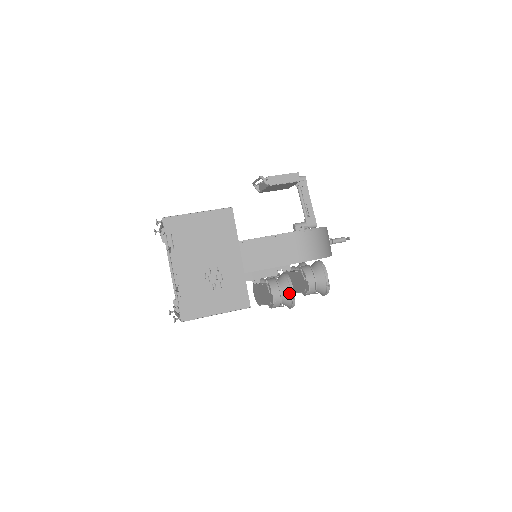
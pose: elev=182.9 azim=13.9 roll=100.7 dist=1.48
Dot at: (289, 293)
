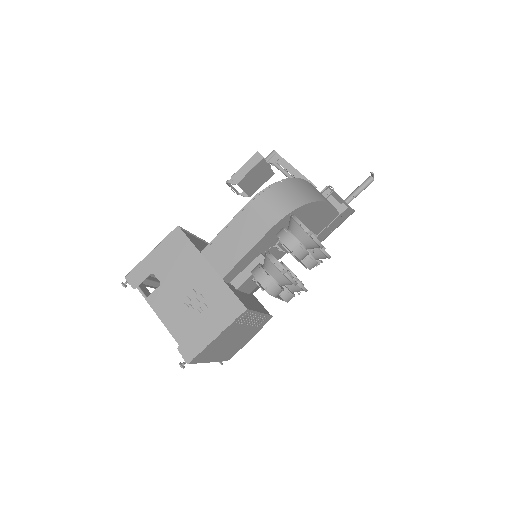
Dot at: (275, 269)
